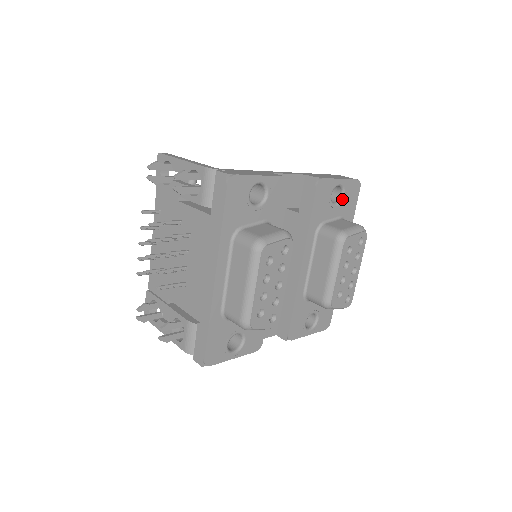
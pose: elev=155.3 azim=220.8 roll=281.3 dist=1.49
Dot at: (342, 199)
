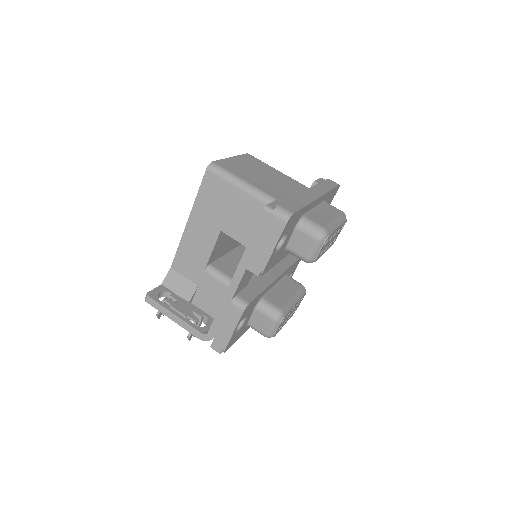
Dot at: (286, 234)
